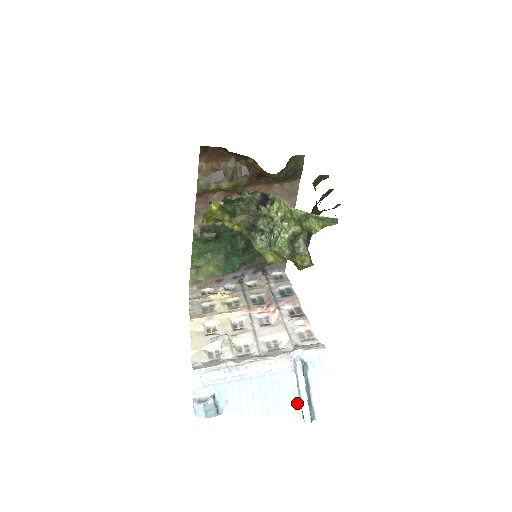
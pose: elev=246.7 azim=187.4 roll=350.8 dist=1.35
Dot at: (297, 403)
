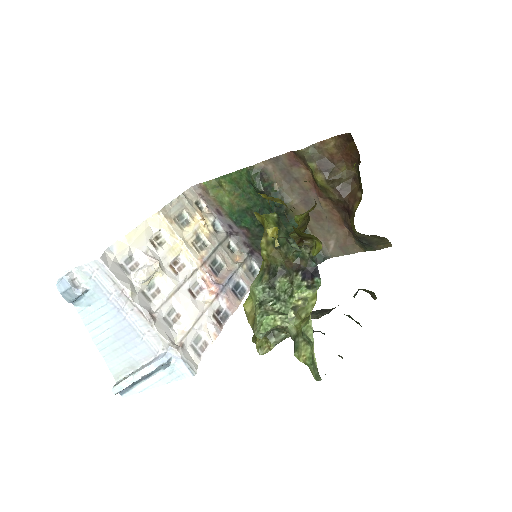
Dot at: (127, 372)
